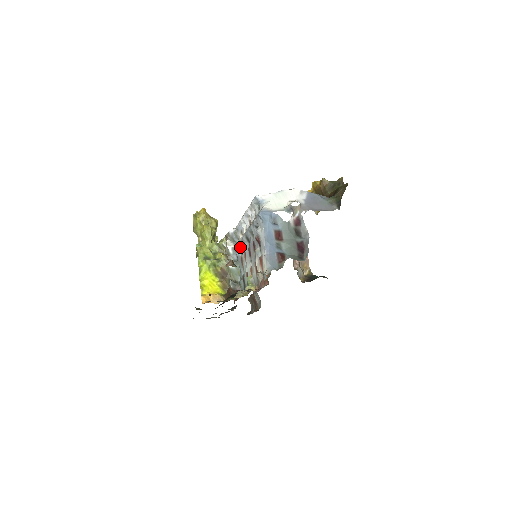
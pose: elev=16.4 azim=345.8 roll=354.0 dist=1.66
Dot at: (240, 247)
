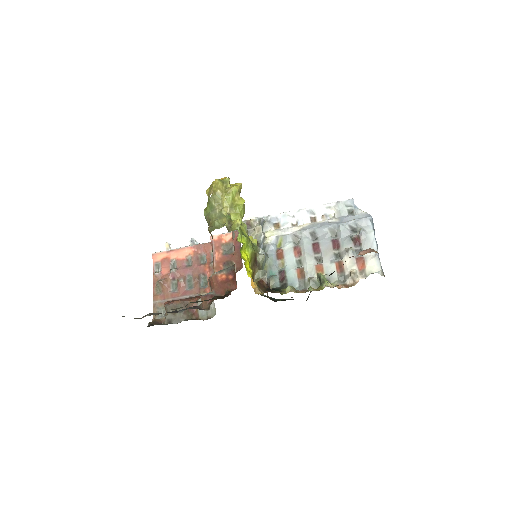
Dot at: (280, 239)
